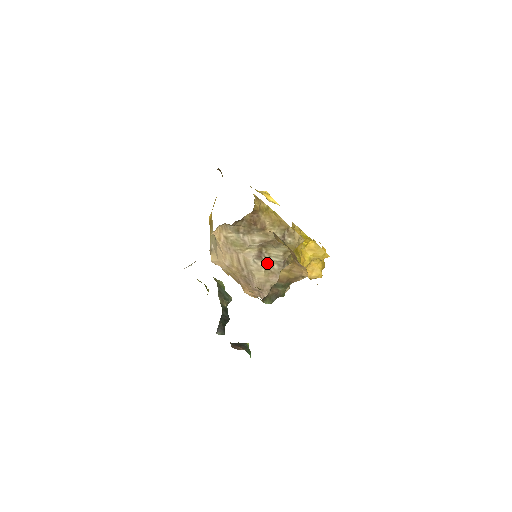
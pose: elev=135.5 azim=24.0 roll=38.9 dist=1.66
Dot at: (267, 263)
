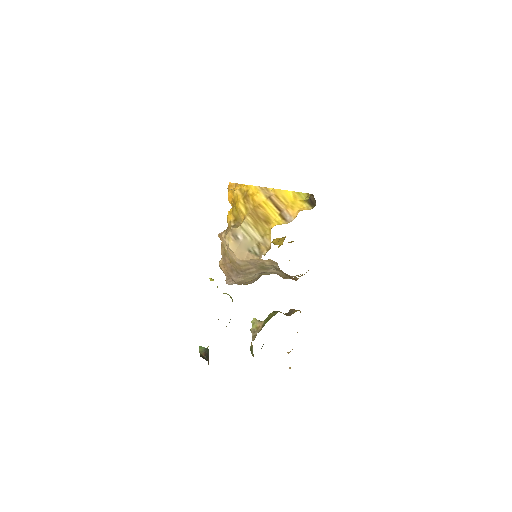
Dot at: (259, 274)
